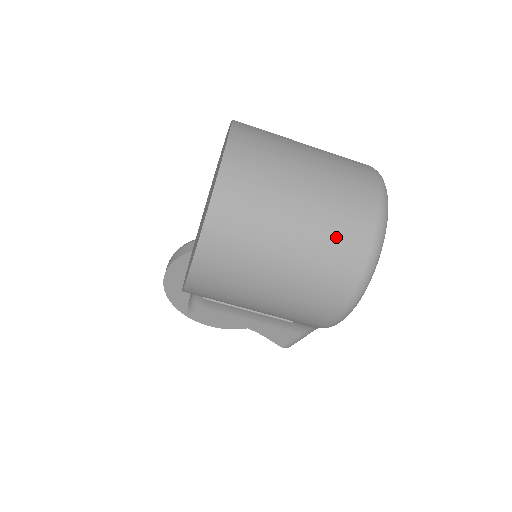
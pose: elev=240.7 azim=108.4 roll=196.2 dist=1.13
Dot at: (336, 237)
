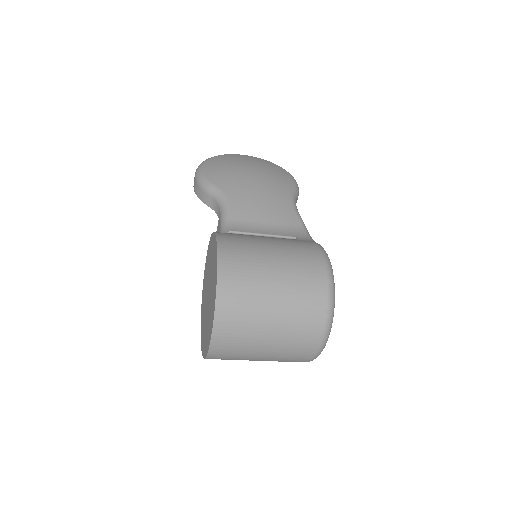
Dot at: occluded
